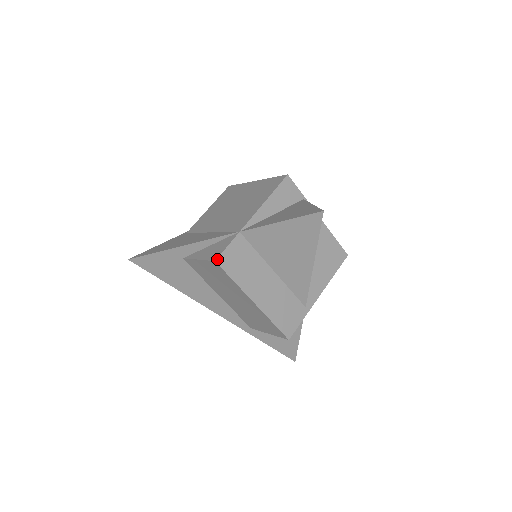
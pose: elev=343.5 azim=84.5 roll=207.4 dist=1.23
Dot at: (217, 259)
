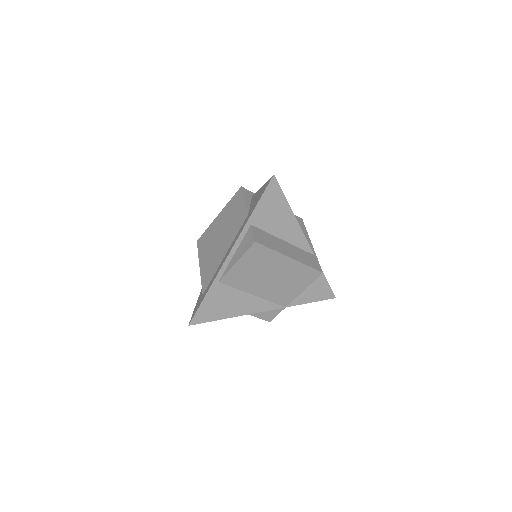
Dot at: occluded
